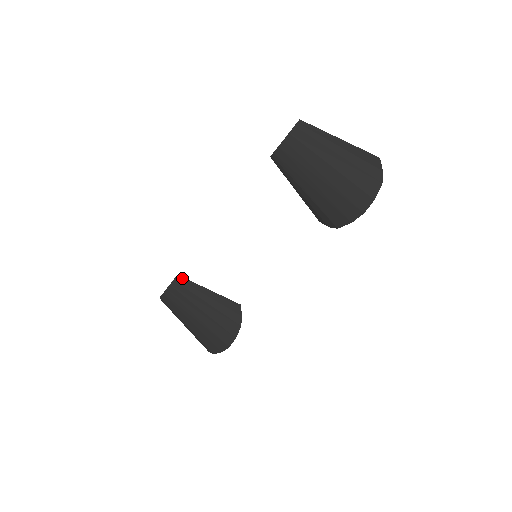
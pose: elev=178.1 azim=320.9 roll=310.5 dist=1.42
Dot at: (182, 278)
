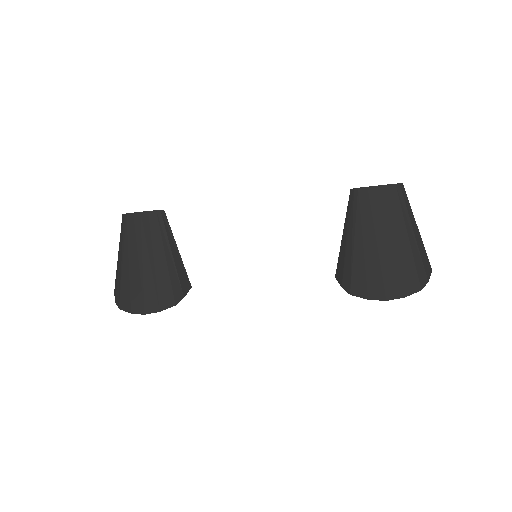
Dot at: (165, 216)
